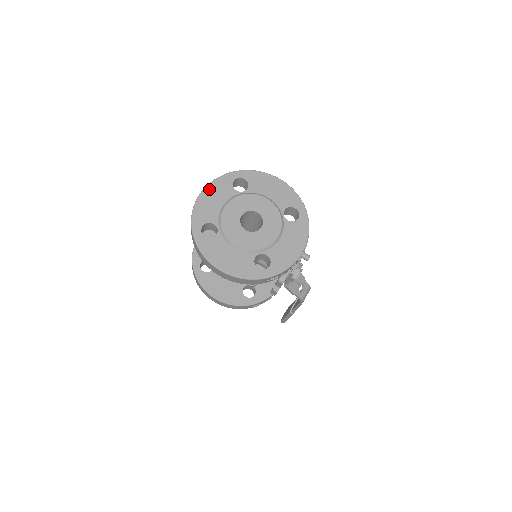
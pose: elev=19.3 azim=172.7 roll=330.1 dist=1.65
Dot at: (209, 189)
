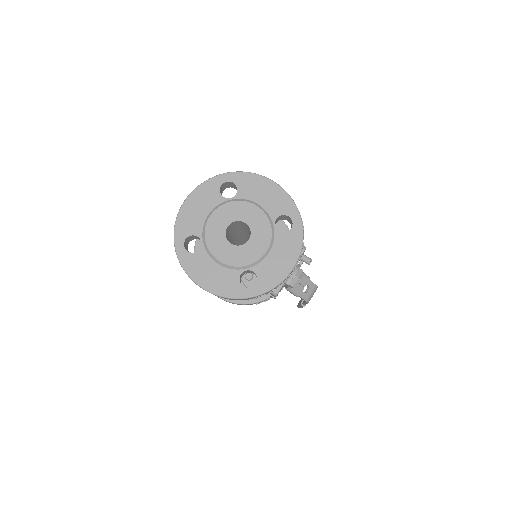
Dot at: (194, 196)
